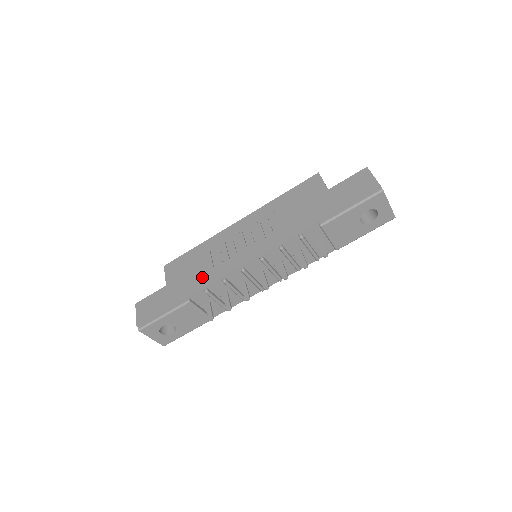
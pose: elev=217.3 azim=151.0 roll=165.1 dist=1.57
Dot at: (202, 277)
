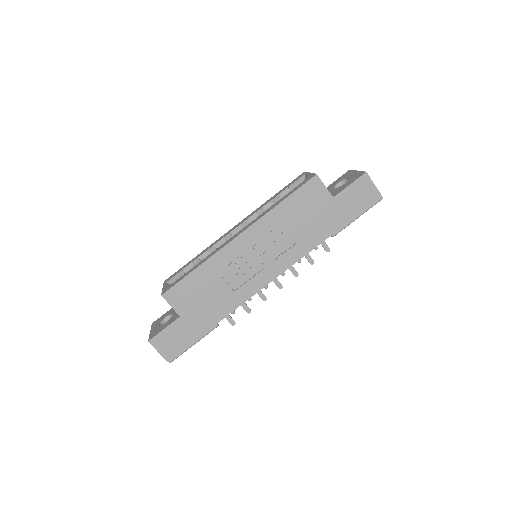
Dot at: (224, 302)
